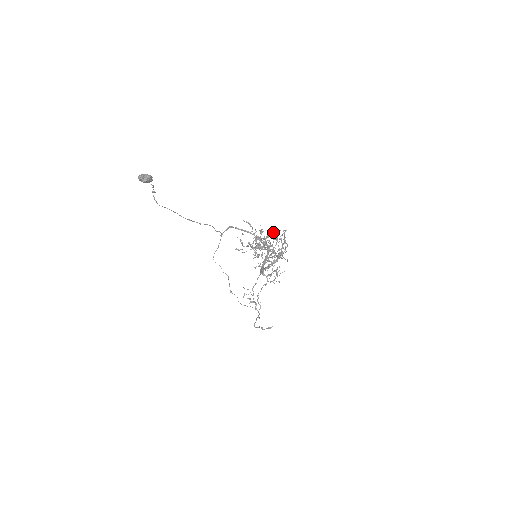
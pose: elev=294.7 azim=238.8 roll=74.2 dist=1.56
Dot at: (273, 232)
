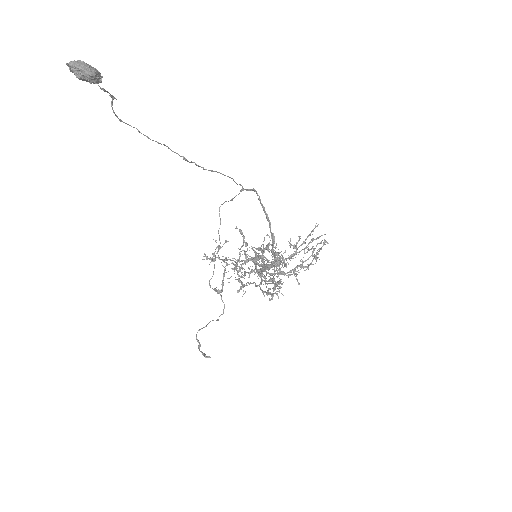
Dot at: occluded
